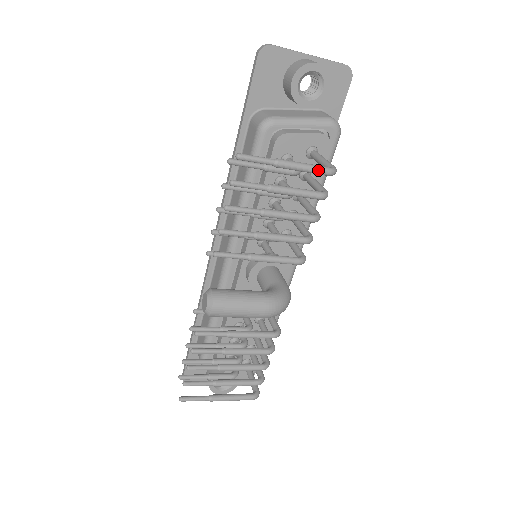
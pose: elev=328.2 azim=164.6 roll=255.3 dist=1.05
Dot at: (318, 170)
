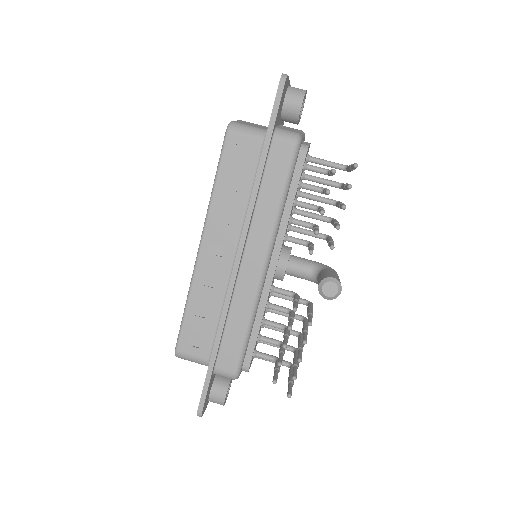
Dot at: occluded
